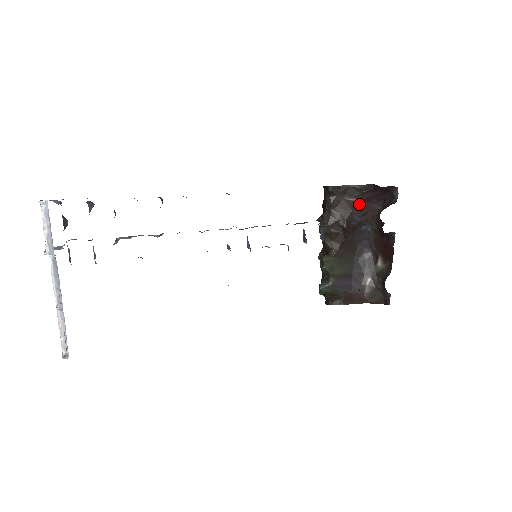
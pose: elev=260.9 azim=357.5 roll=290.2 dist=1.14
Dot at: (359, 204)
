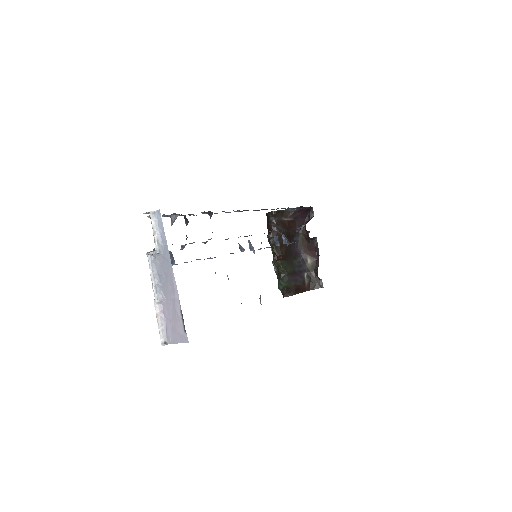
Dot at: (291, 222)
